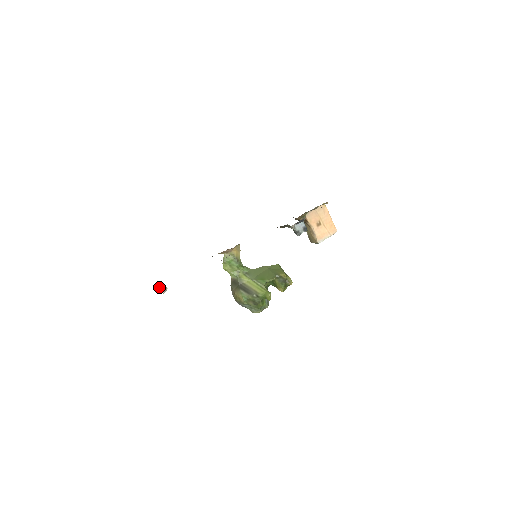
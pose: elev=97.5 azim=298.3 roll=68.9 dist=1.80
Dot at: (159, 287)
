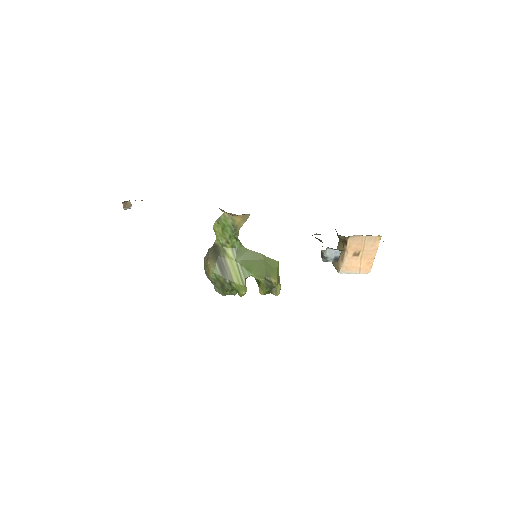
Dot at: occluded
